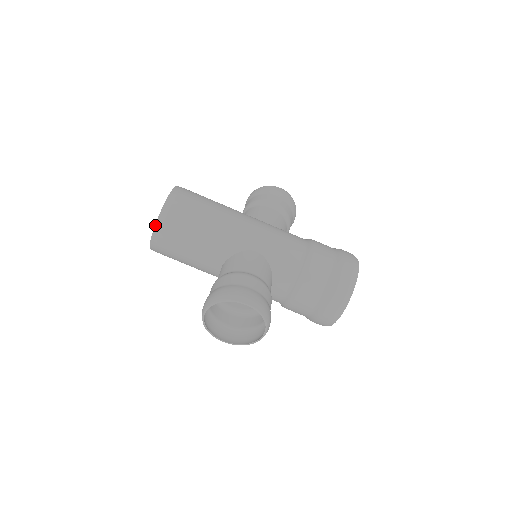
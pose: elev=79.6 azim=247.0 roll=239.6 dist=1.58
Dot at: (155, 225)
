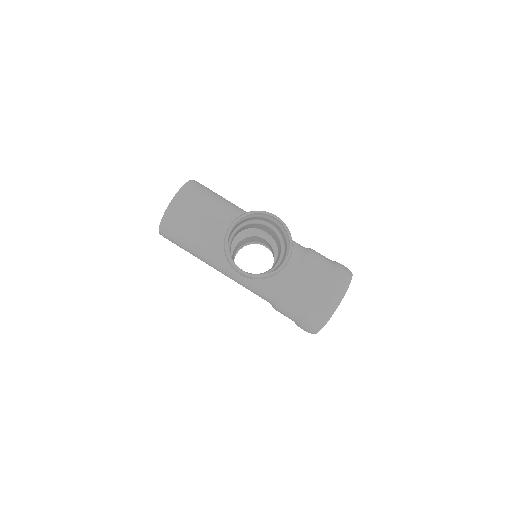
Dot at: (180, 189)
